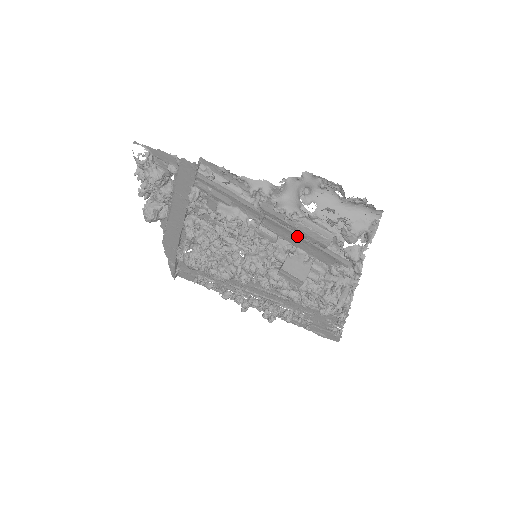
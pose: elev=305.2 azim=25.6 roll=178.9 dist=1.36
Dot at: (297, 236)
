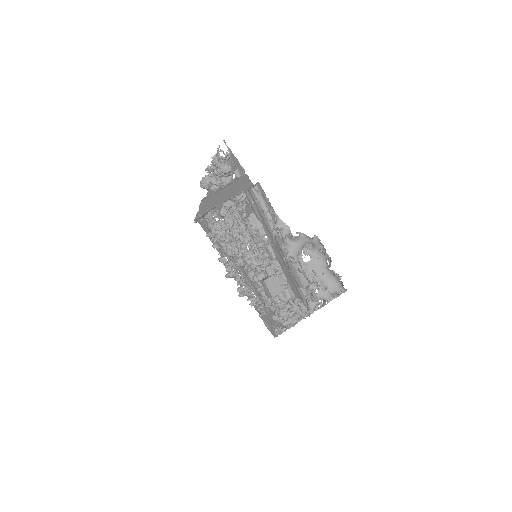
Dot at: (287, 268)
